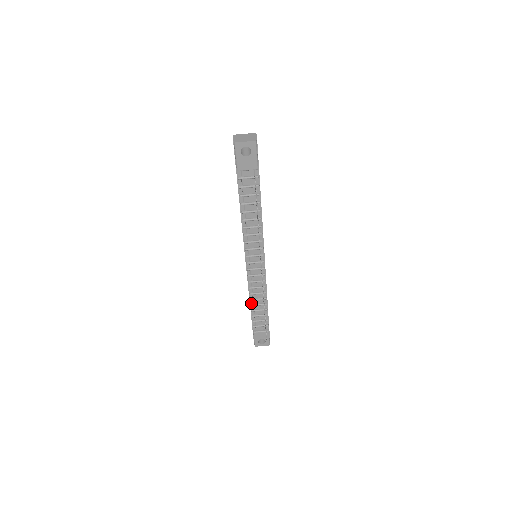
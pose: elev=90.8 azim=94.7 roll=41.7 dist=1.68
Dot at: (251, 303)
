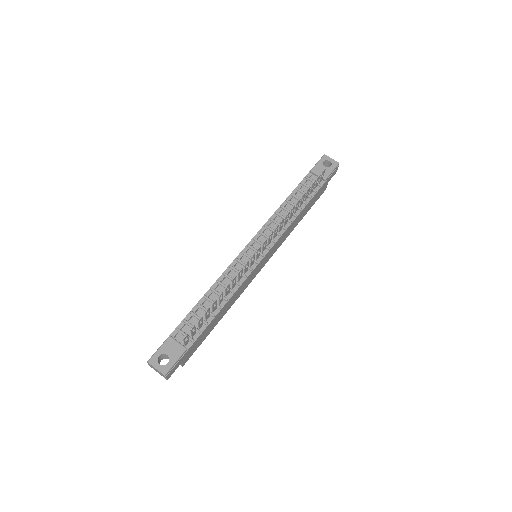
Dot at: (207, 295)
